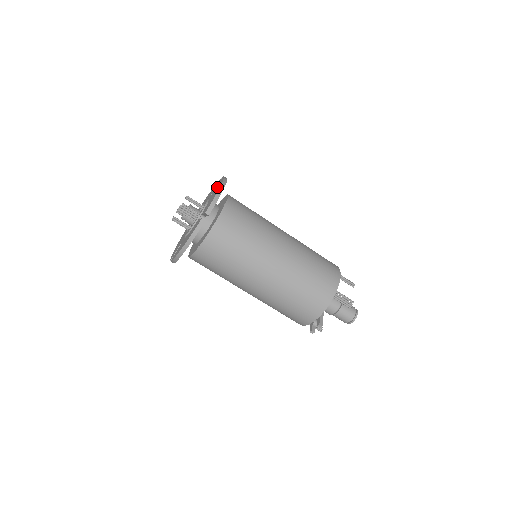
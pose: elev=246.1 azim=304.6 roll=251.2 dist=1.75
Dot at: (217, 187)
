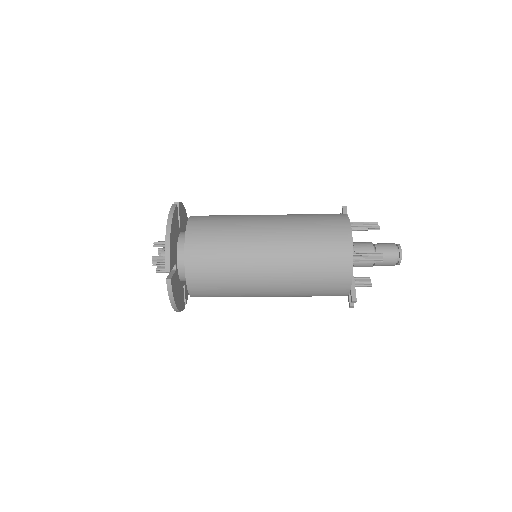
Dot at: occluded
